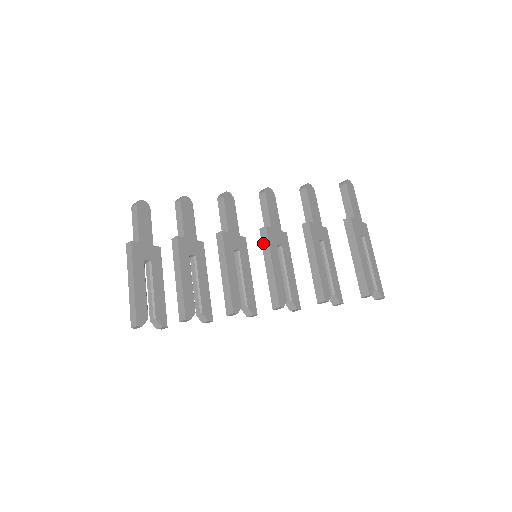
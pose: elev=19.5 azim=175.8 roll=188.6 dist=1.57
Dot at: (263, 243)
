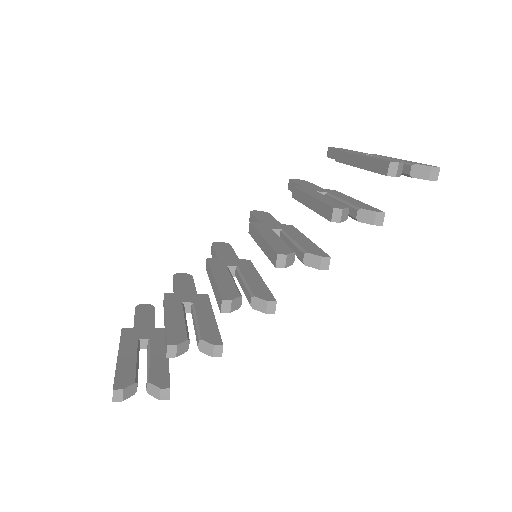
Dot at: (252, 236)
